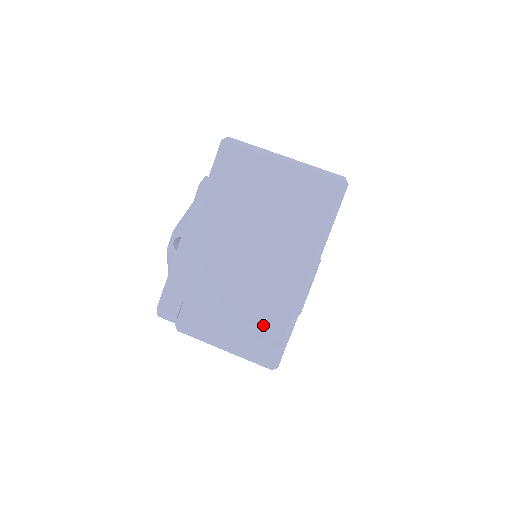
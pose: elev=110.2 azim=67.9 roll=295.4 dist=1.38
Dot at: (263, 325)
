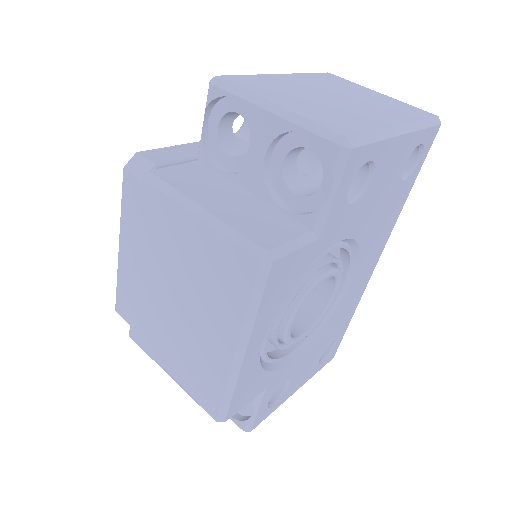
Dot at: (322, 123)
